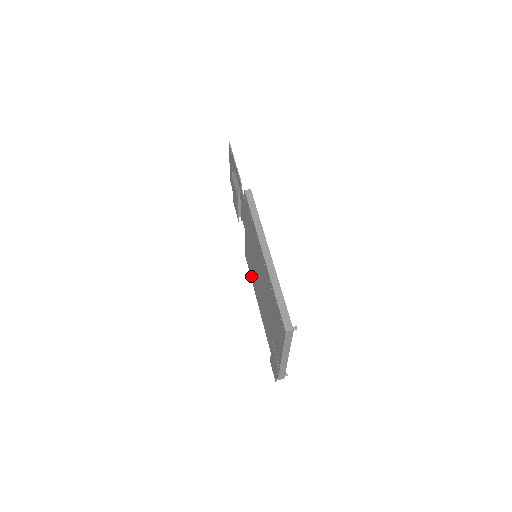
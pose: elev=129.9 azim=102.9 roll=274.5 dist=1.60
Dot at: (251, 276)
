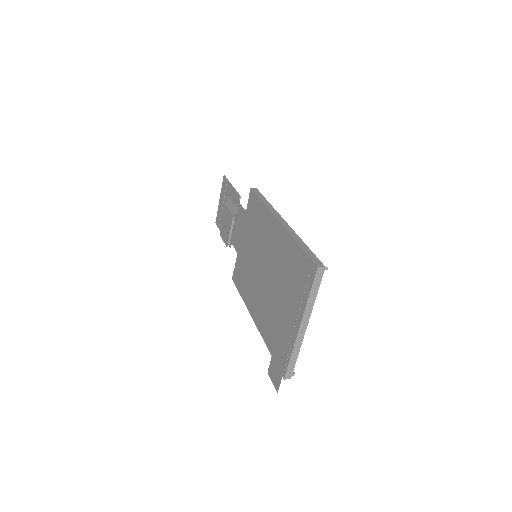
Dot at: (242, 292)
